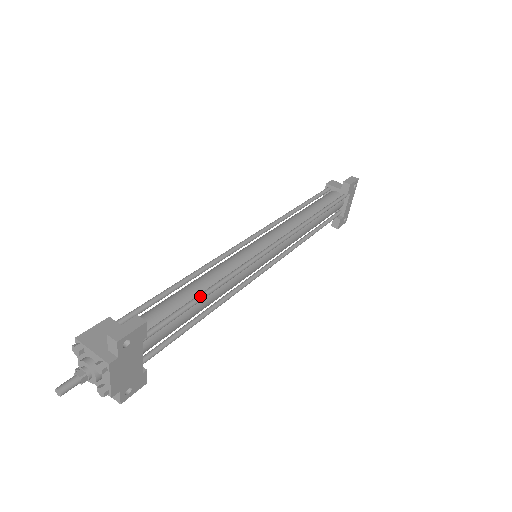
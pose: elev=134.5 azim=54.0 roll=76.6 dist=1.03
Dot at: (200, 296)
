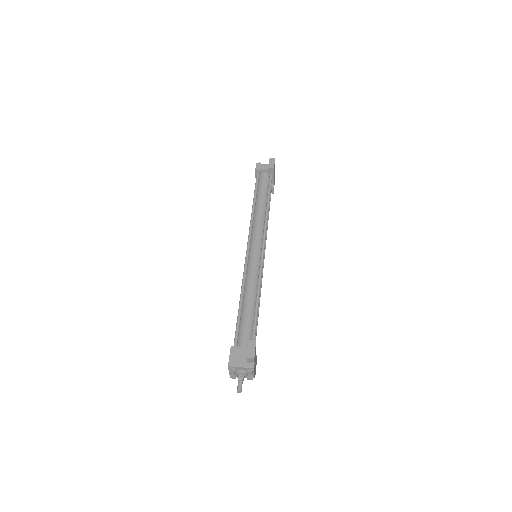
Dot at: (257, 306)
